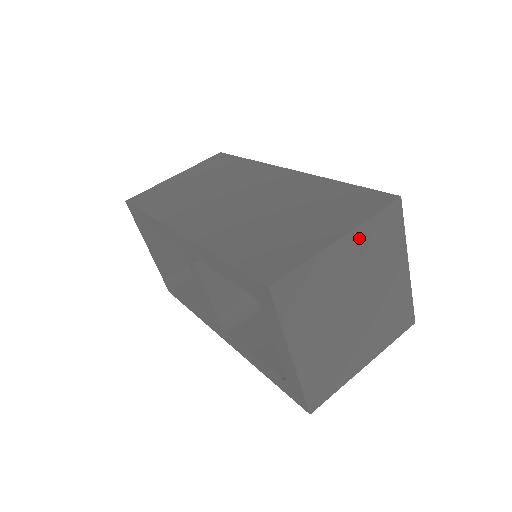
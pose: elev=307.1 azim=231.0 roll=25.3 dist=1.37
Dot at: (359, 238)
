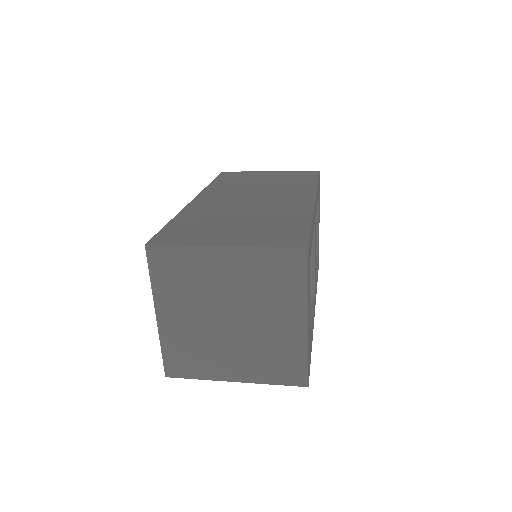
Dot at: (247, 258)
